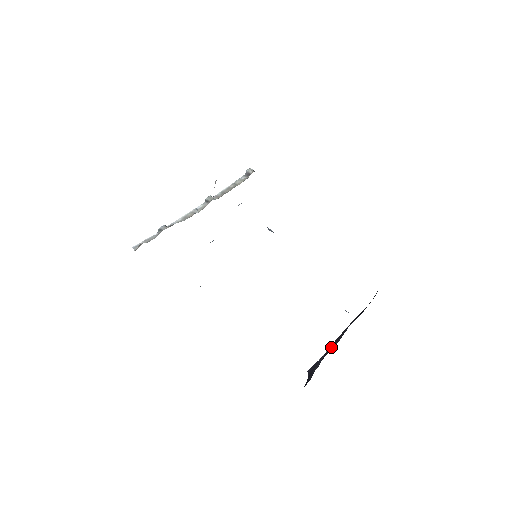
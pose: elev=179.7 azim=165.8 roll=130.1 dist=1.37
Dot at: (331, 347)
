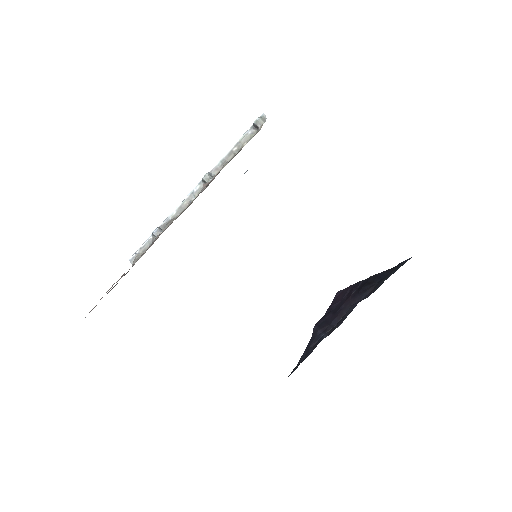
Dot at: (340, 308)
